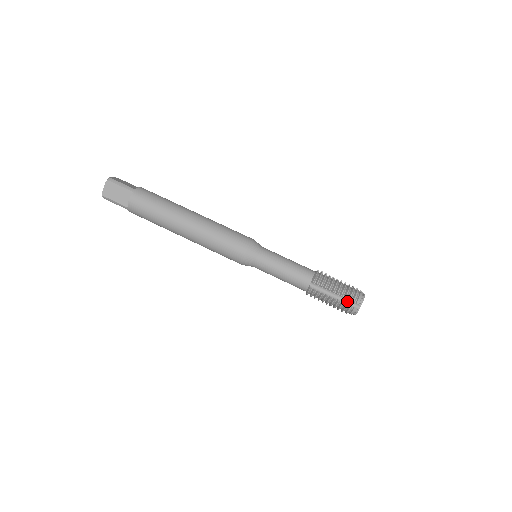
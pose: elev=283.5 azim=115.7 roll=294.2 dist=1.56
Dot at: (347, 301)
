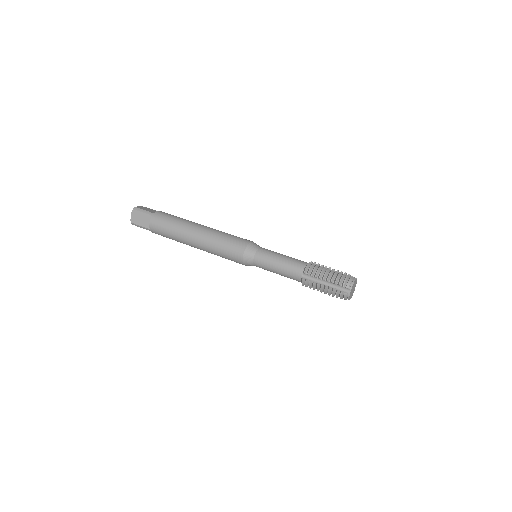
Dot at: occluded
